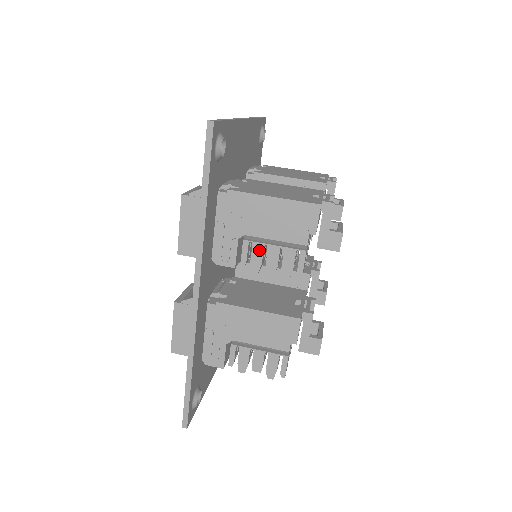
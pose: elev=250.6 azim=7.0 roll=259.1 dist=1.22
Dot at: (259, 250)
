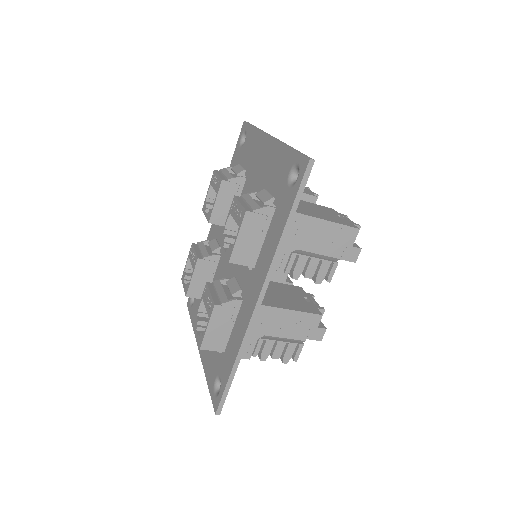
Dot at: (303, 261)
